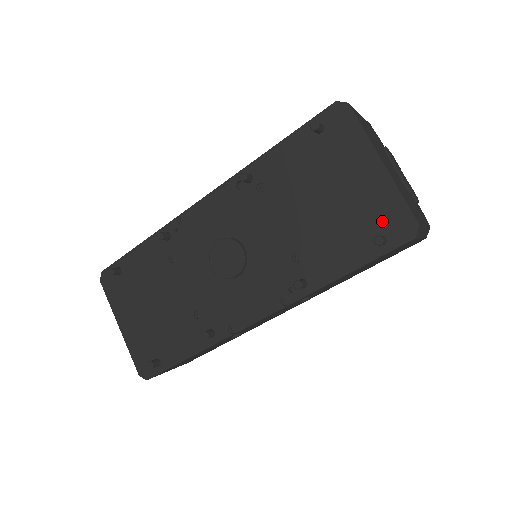
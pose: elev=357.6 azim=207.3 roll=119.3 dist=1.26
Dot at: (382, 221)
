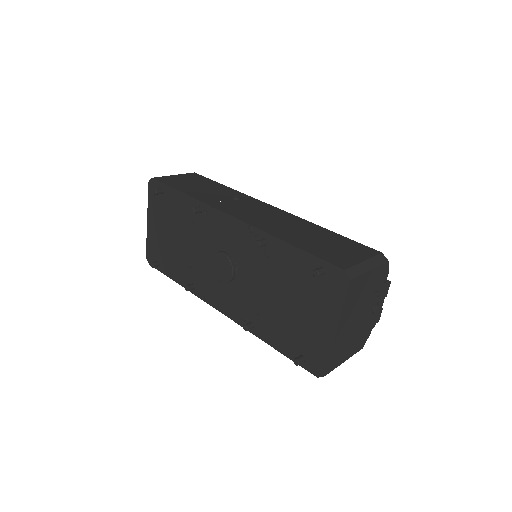
Dot at: (311, 352)
